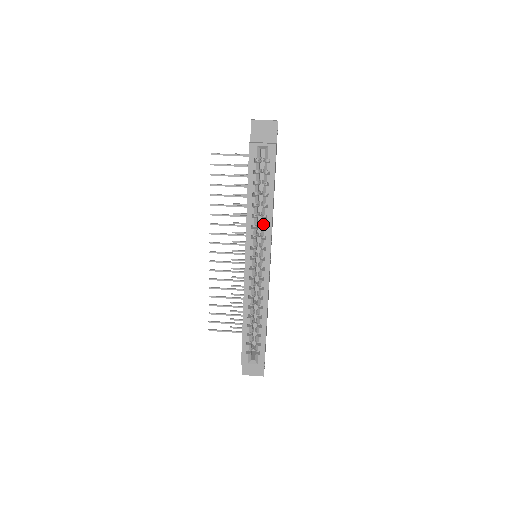
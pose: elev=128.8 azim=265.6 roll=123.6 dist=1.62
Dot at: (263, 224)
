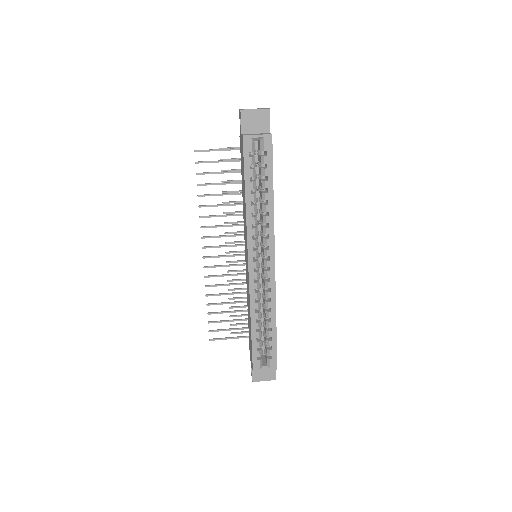
Dot at: (264, 222)
